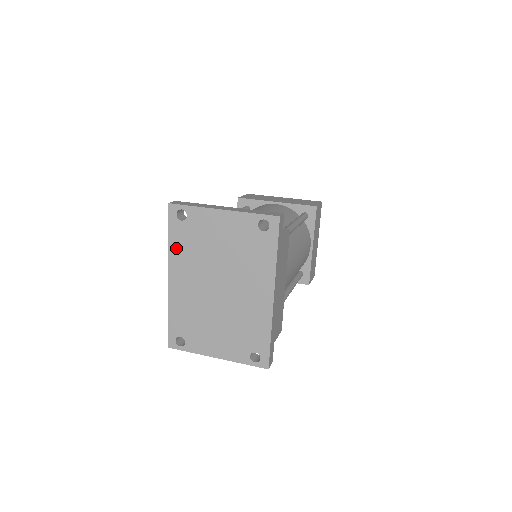
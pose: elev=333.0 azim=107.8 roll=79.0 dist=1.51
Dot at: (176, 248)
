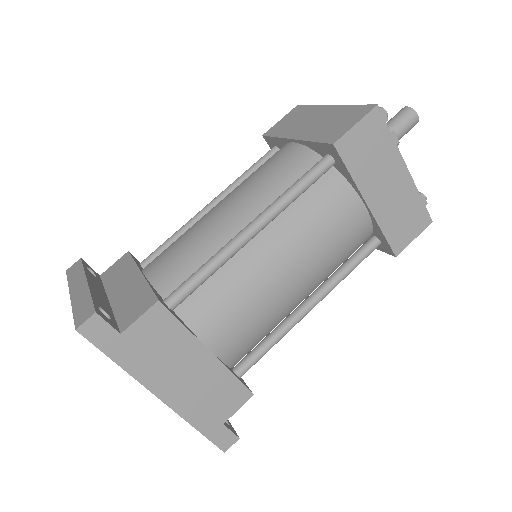
Dot at: occluded
